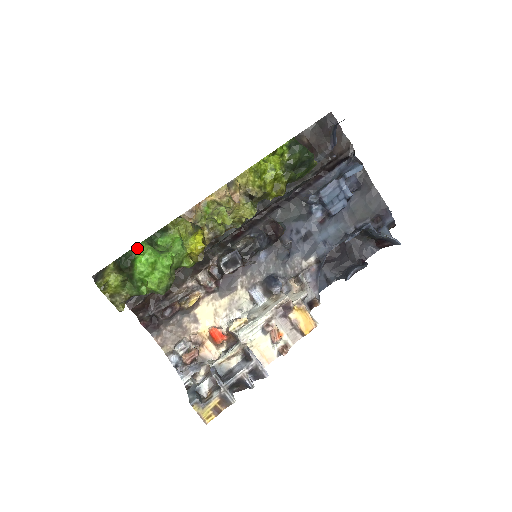
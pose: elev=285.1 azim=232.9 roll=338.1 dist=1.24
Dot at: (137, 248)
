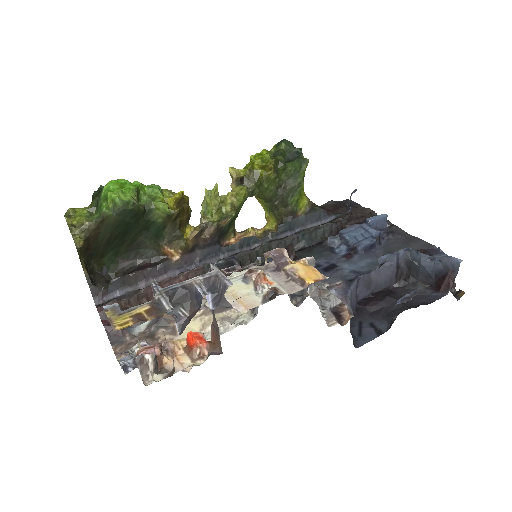
Dot at: occluded
